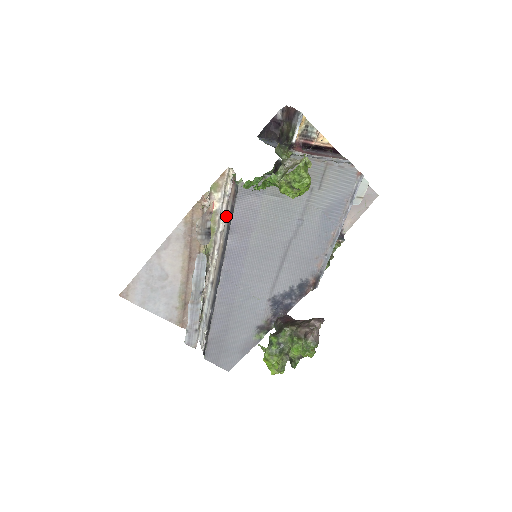
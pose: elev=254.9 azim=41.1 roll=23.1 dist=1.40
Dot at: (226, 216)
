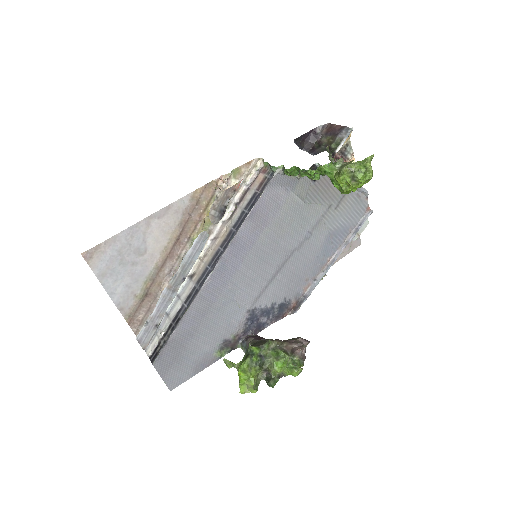
Dot at: (241, 204)
